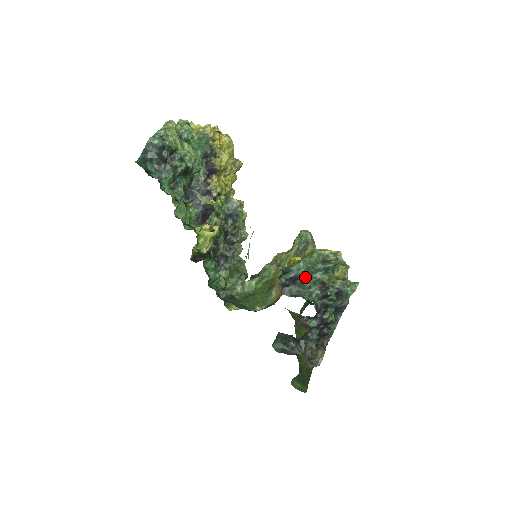
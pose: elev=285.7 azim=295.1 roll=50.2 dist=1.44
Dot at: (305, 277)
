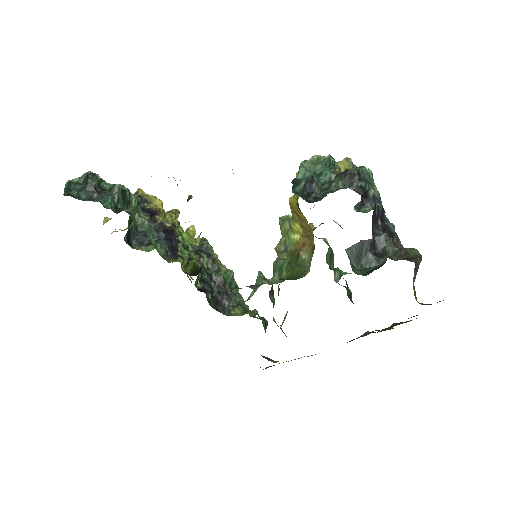
Dot at: (317, 179)
